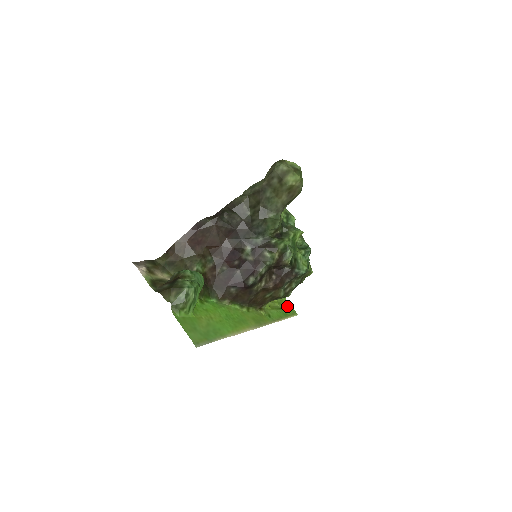
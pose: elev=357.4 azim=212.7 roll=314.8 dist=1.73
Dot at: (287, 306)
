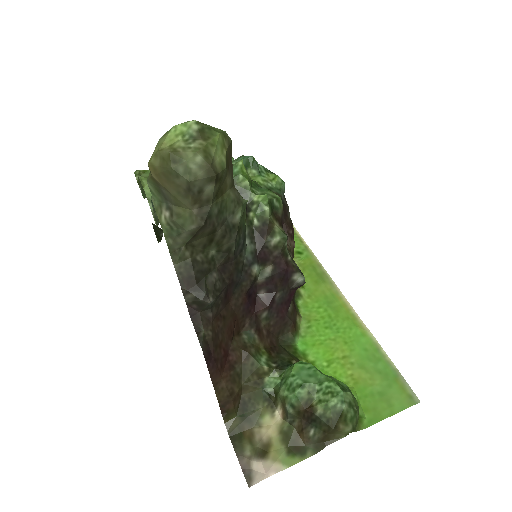
Dot at: occluded
